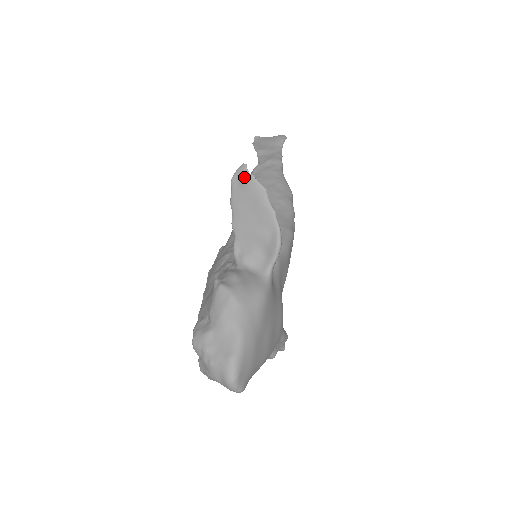
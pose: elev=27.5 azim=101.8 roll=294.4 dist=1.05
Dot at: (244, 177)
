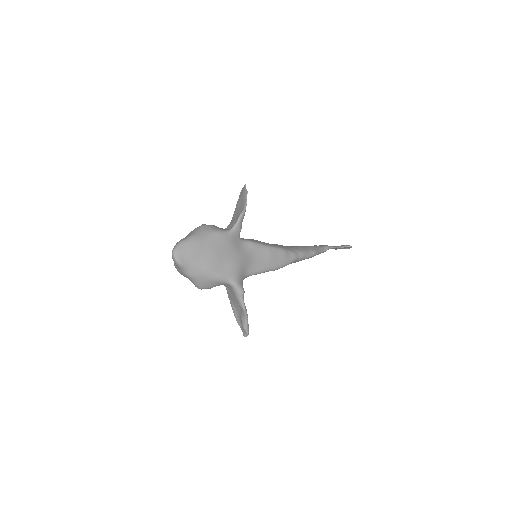
Dot at: (243, 189)
